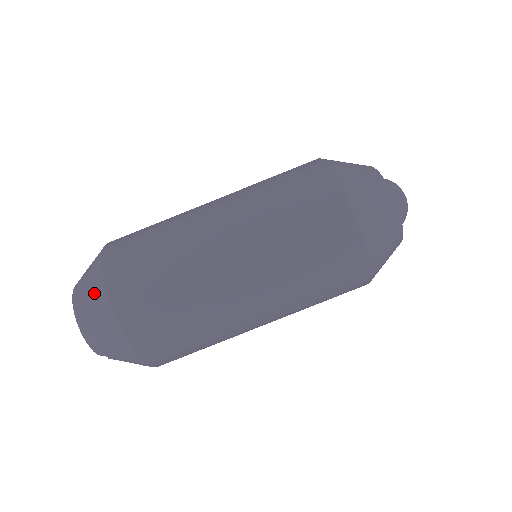
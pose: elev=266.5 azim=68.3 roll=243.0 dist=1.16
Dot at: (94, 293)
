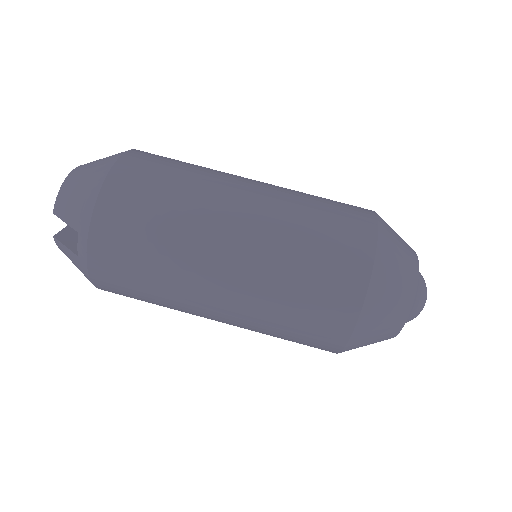
Dot at: (110, 157)
